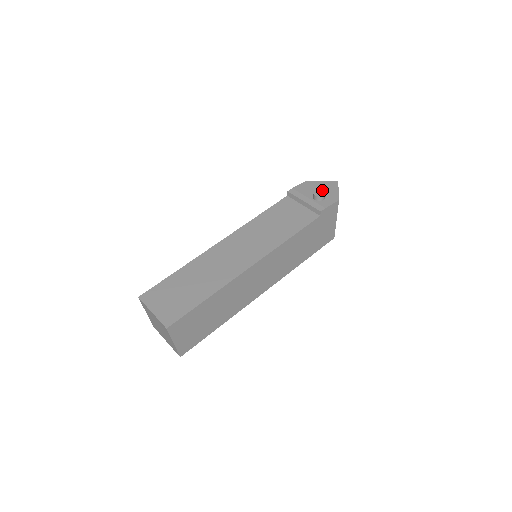
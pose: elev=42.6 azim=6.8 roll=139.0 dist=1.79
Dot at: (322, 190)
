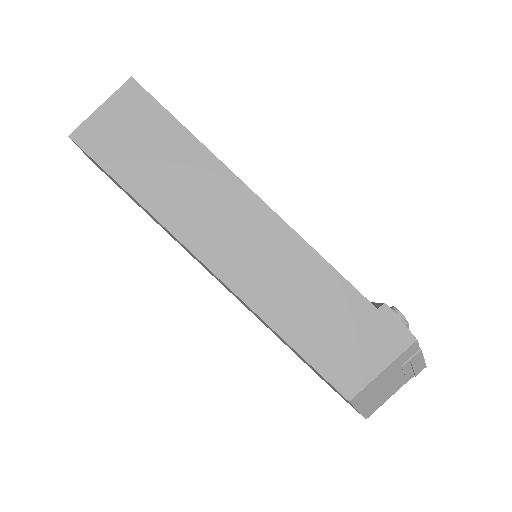
Dot at: occluded
